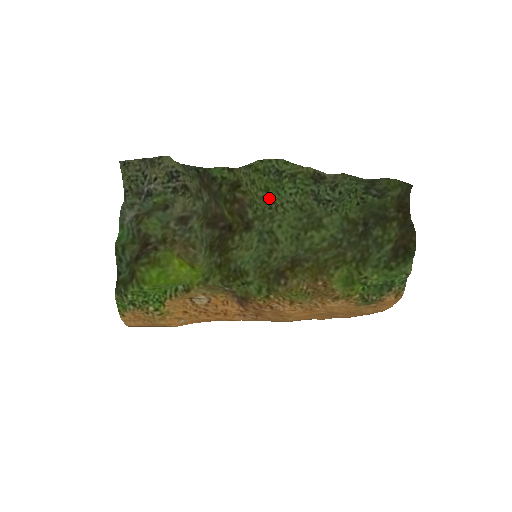
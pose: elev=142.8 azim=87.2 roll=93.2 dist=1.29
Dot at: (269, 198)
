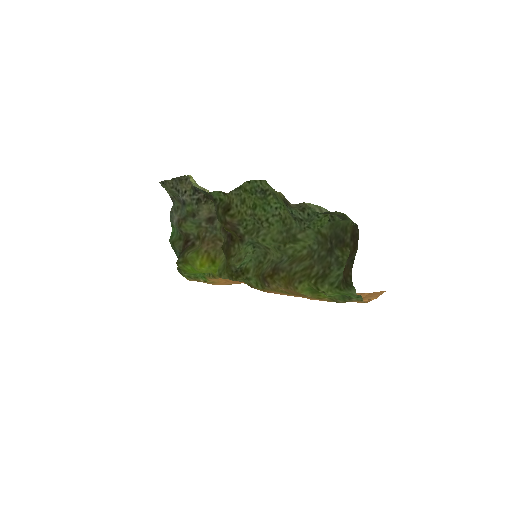
Dot at: (255, 216)
